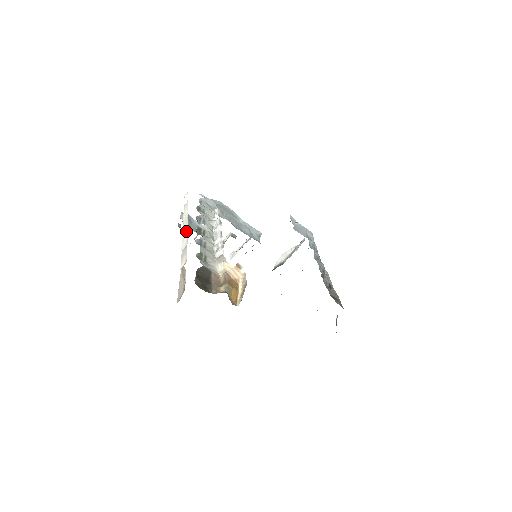
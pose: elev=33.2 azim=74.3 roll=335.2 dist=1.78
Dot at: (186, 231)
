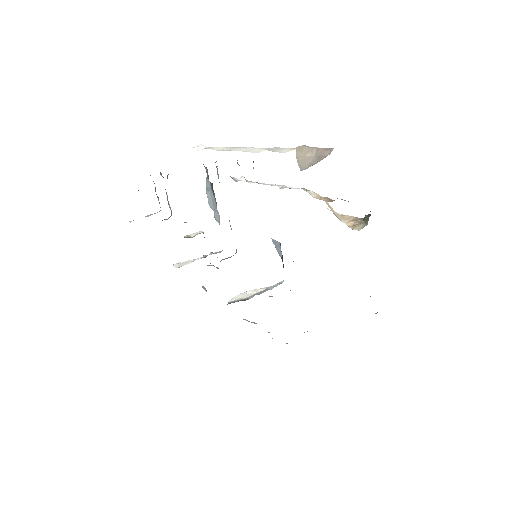
Dot at: (248, 147)
